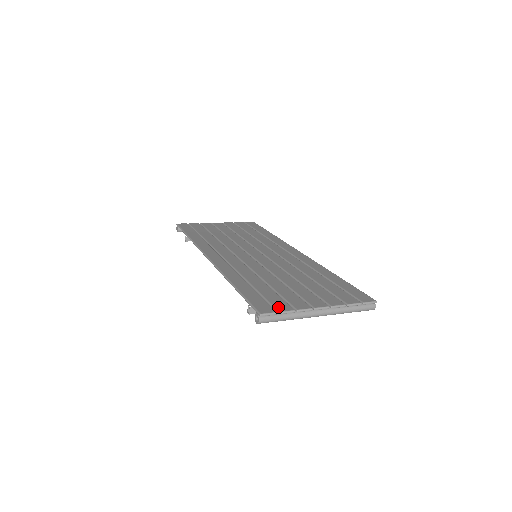
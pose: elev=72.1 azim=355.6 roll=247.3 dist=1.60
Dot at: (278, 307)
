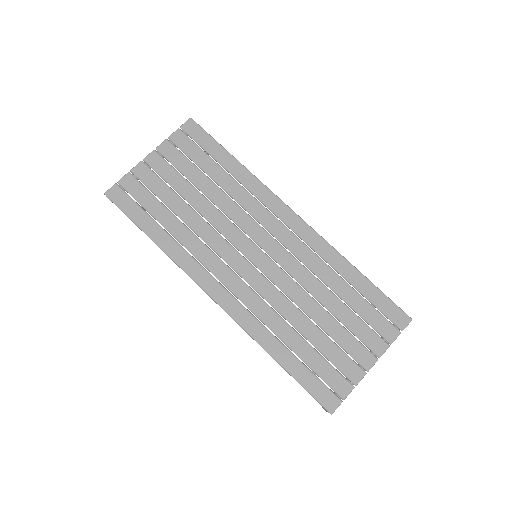
Dot at: (339, 391)
